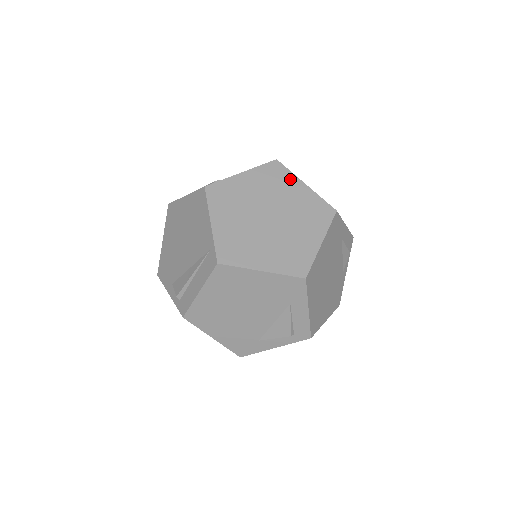
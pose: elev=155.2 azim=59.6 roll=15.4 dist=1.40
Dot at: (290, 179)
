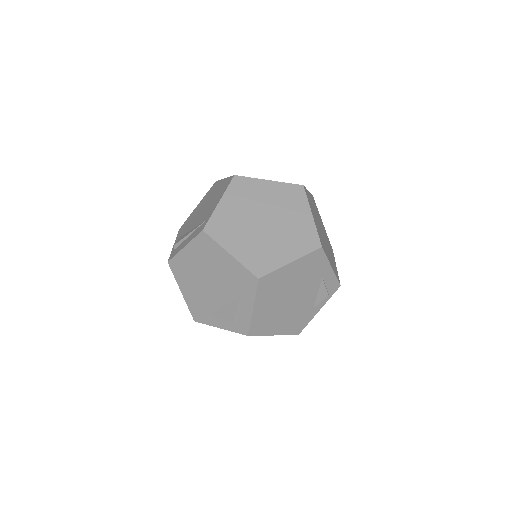
Dot at: (303, 204)
